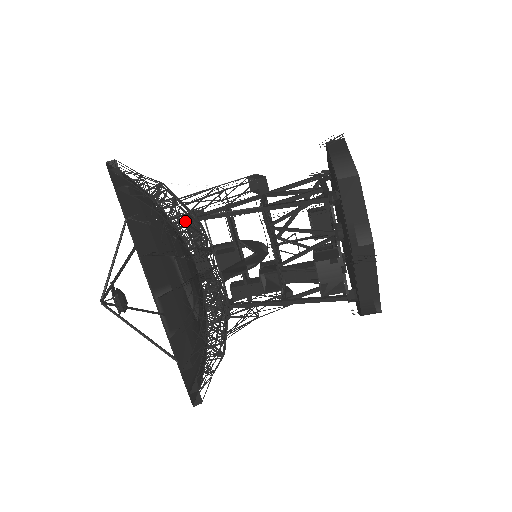
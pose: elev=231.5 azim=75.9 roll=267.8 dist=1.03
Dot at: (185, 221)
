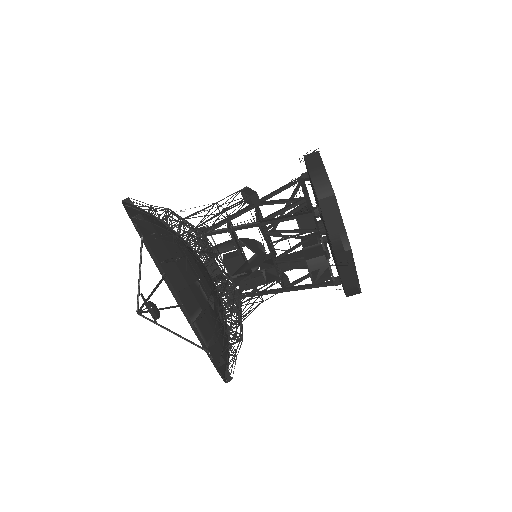
Dot at: occluded
